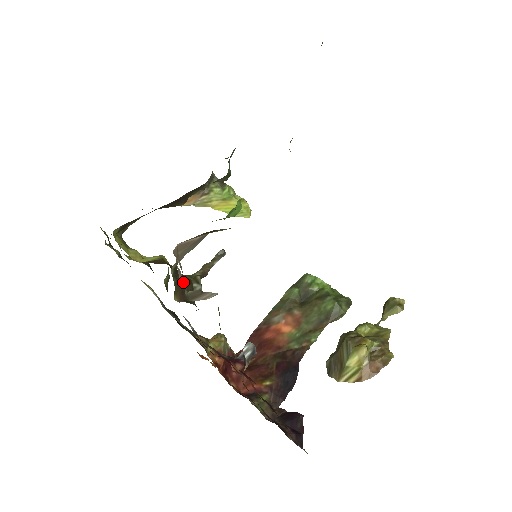
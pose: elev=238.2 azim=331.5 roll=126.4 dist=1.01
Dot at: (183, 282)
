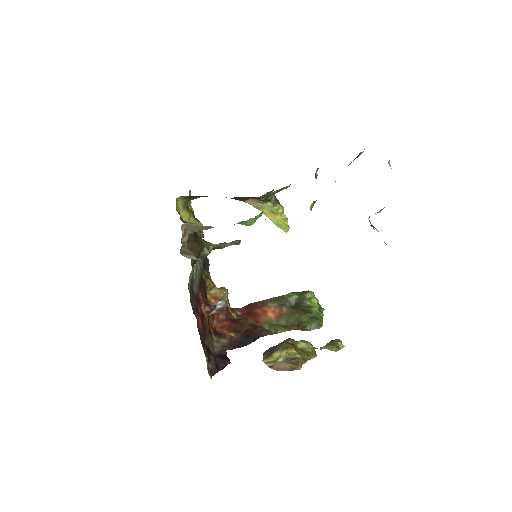
Dot at: (185, 243)
